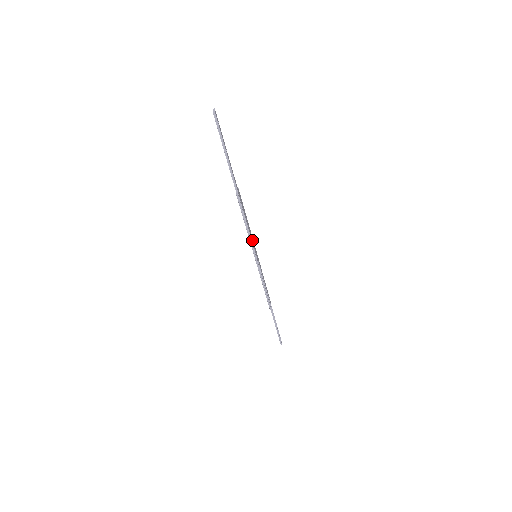
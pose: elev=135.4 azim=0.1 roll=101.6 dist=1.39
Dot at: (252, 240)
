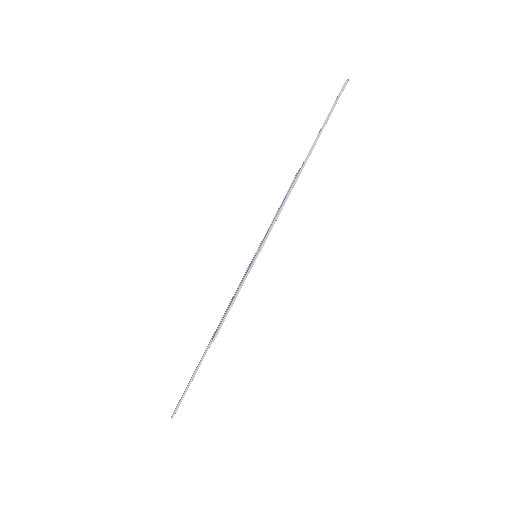
Dot at: (269, 232)
